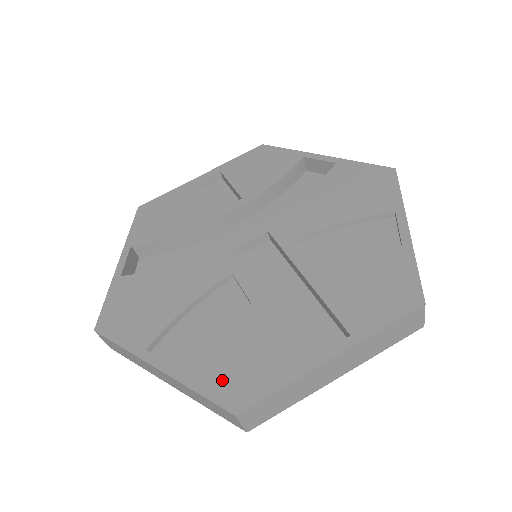
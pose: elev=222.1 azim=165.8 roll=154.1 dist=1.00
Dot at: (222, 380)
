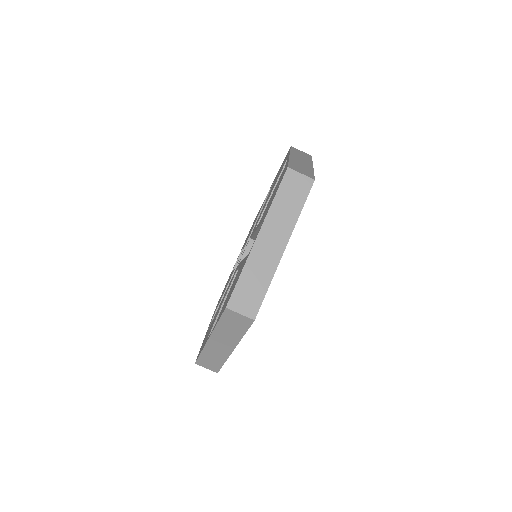
Dot at: occluded
